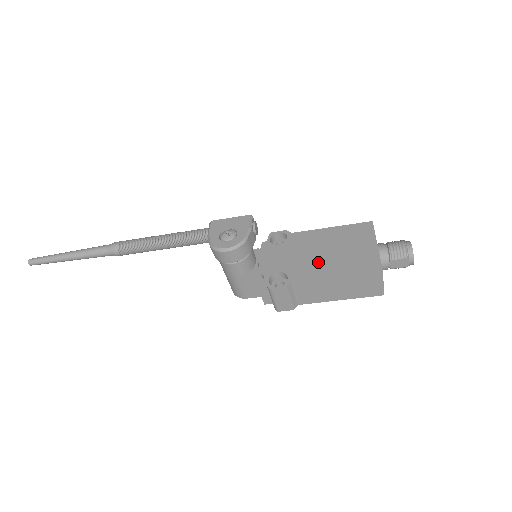
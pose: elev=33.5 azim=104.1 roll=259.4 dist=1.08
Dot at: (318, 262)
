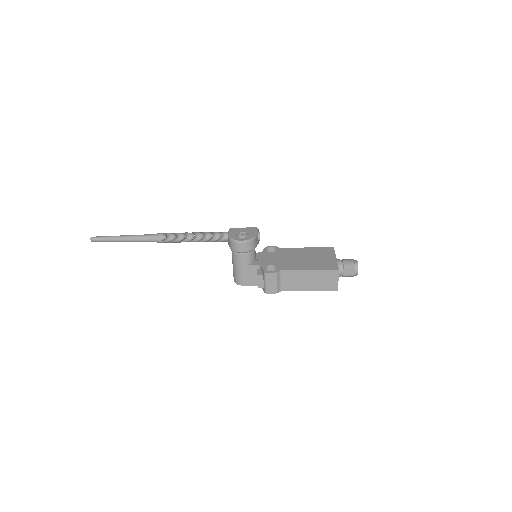
Dot at: (298, 262)
